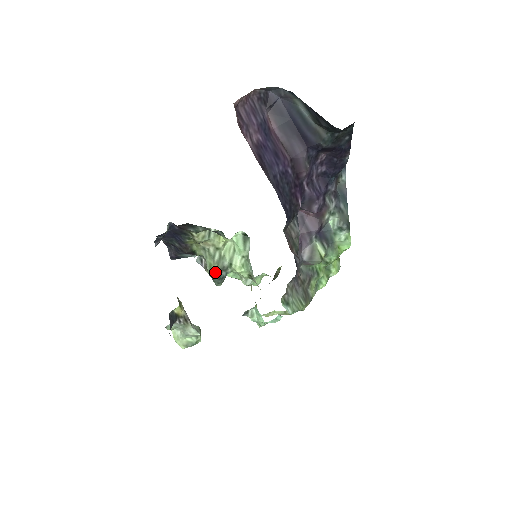
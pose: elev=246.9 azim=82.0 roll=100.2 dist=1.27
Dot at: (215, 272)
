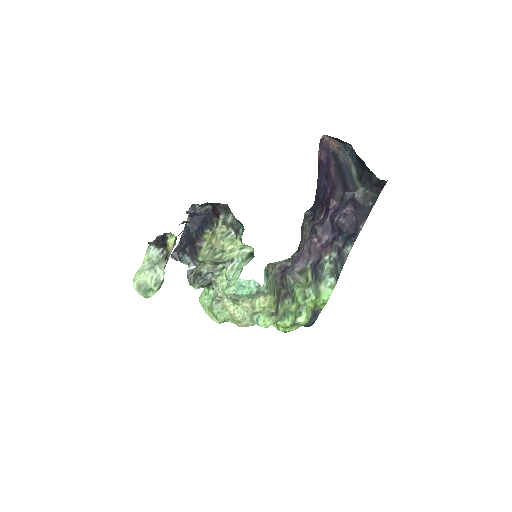
Dot at: (206, 267)
